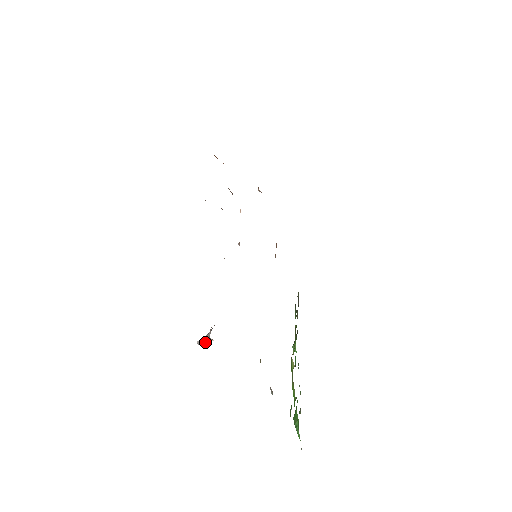
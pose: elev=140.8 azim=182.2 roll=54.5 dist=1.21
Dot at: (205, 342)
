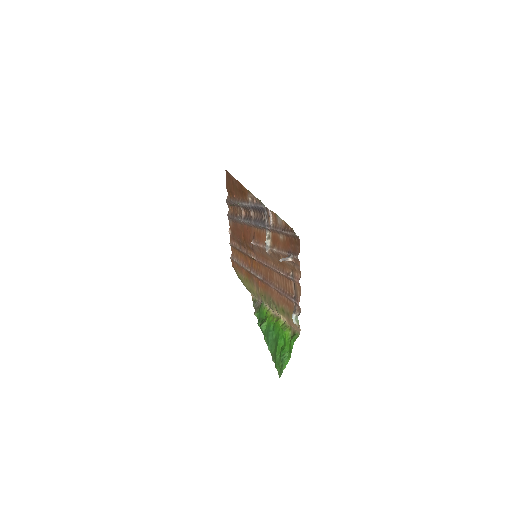
Dot at: (287, 260)
